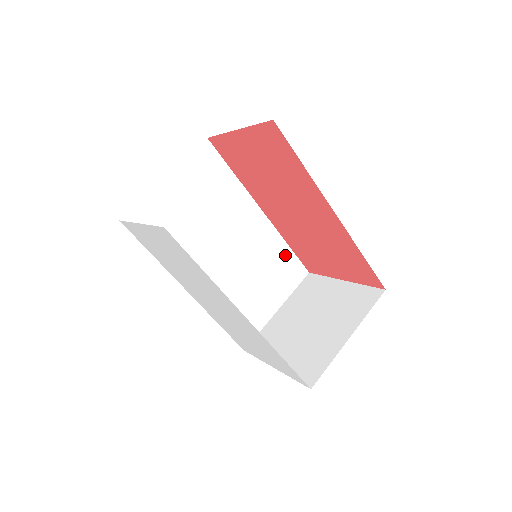
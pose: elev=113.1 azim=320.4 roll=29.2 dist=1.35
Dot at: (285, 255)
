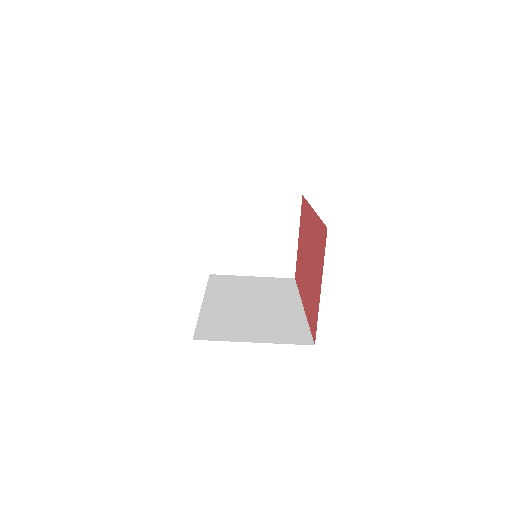
Dot at: occluded
